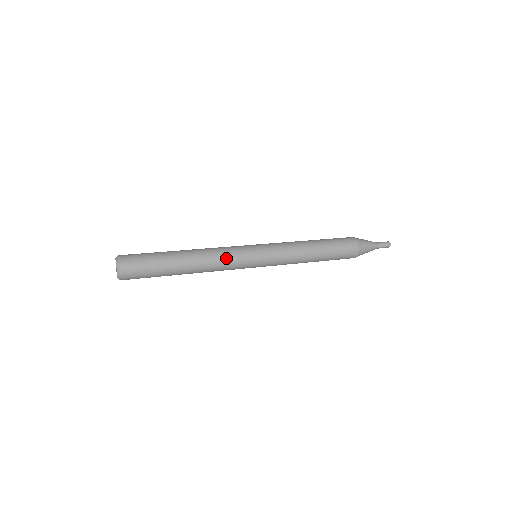
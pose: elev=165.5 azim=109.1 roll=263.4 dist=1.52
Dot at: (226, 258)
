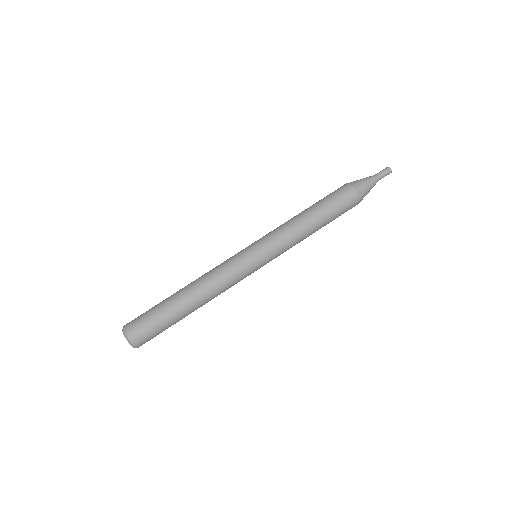
Dot at: (228, 279)
